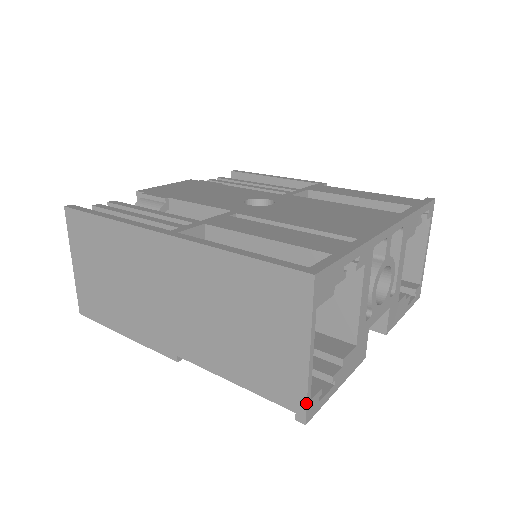
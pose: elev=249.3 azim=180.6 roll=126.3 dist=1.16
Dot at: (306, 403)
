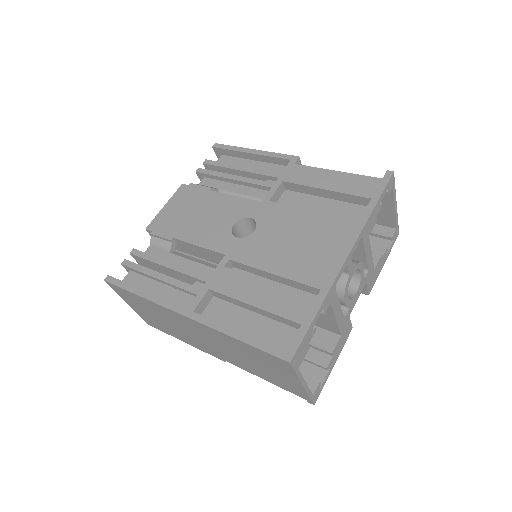
Dot at: (310, 399)
